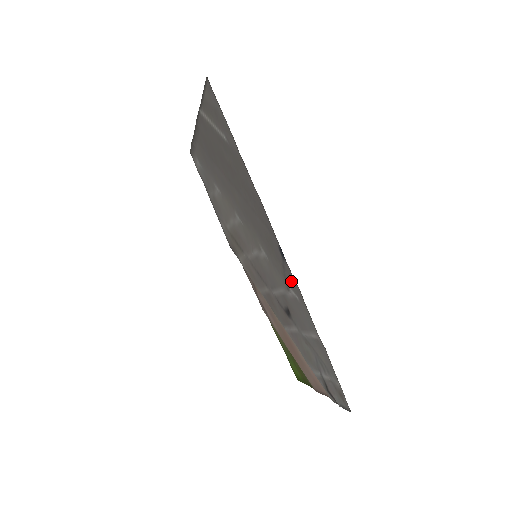
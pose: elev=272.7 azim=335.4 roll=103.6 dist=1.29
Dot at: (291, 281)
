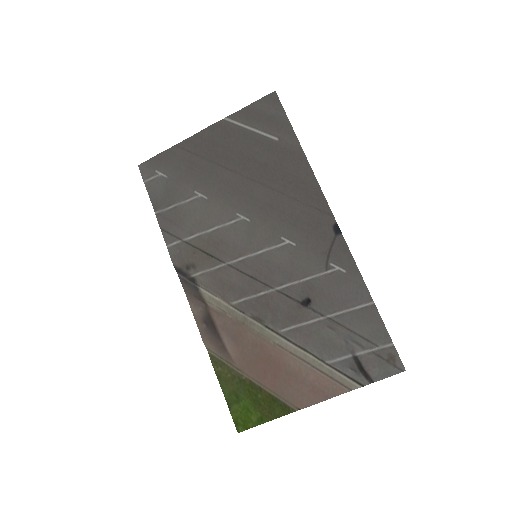
Dot at: (342, 255)
